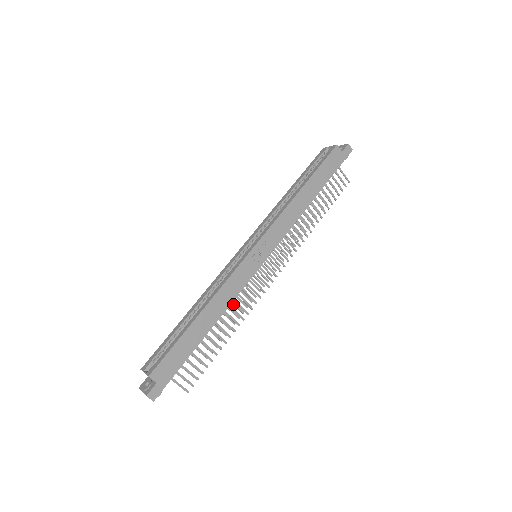
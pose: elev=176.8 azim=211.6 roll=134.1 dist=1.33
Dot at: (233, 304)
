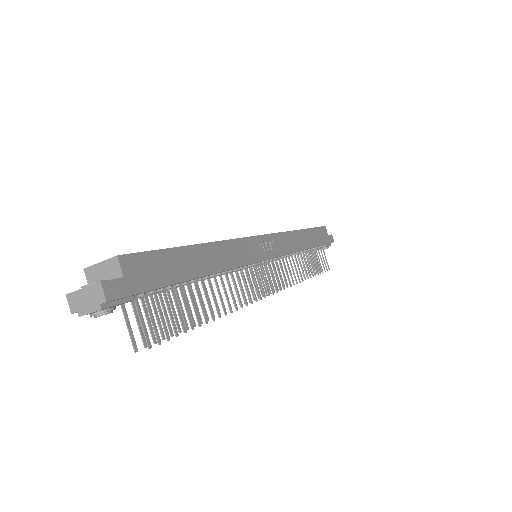
Dot at: occluded
